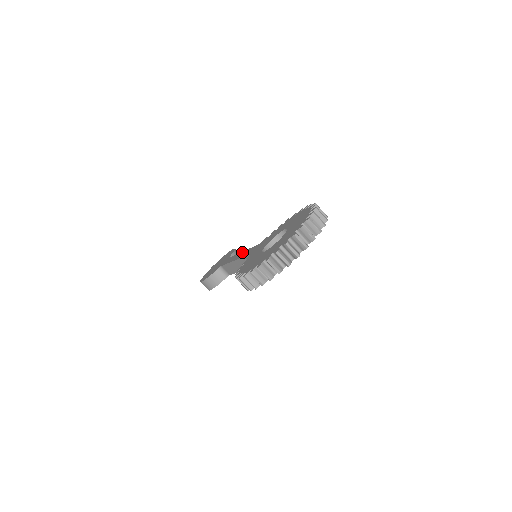
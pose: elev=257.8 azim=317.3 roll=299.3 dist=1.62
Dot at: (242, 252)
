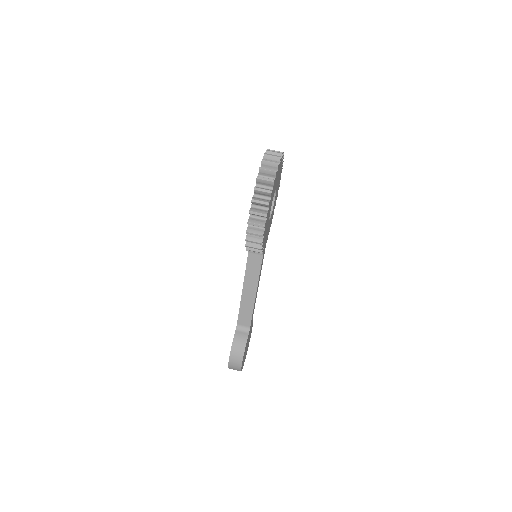
Dot at: occluded
